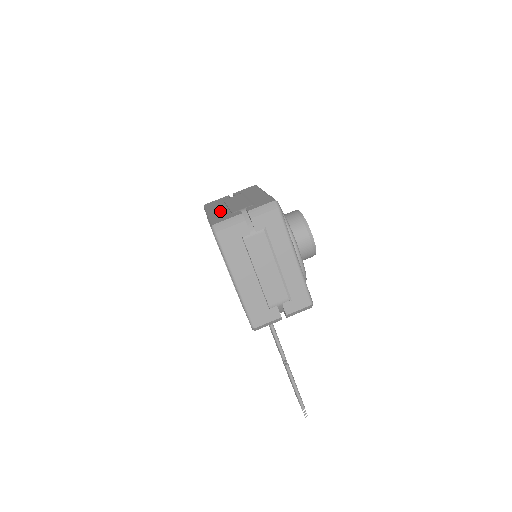
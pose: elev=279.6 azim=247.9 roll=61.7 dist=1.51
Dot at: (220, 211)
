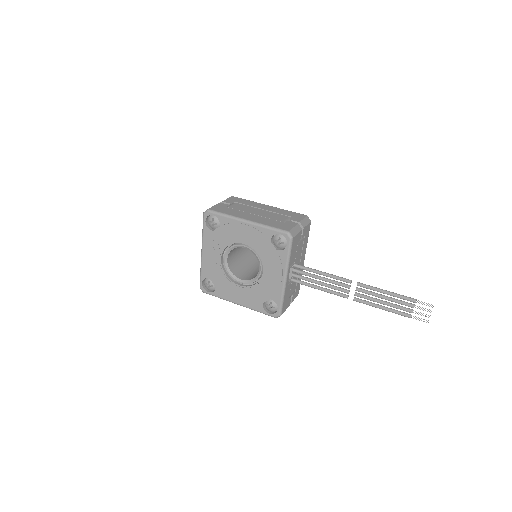
Dot at: occluded
